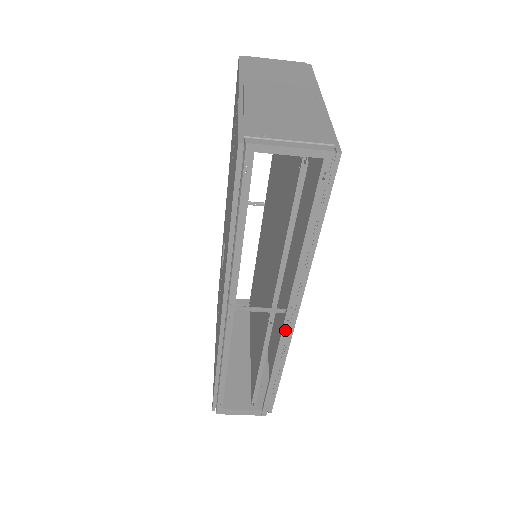
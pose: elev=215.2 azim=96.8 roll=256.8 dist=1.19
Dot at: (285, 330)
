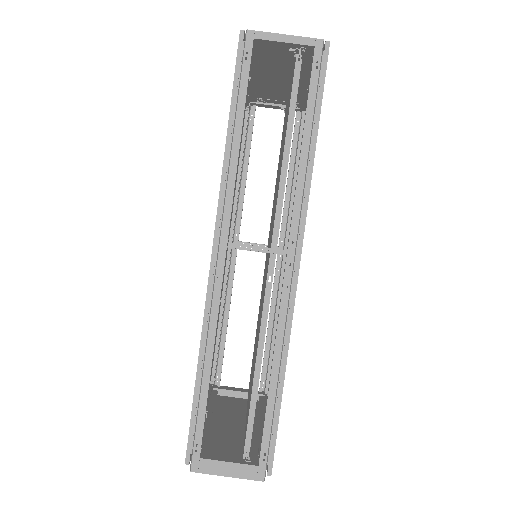
Dot at: (287, 283)
